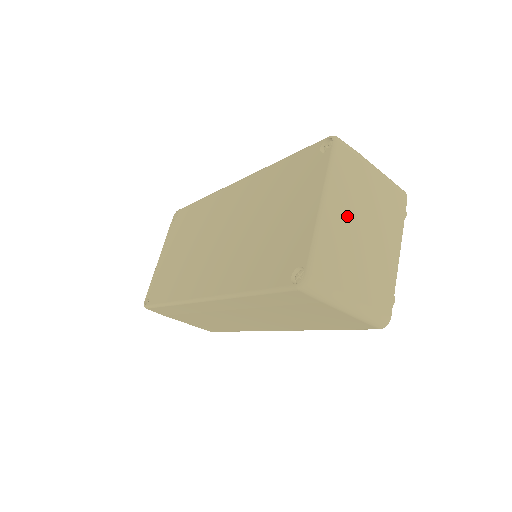
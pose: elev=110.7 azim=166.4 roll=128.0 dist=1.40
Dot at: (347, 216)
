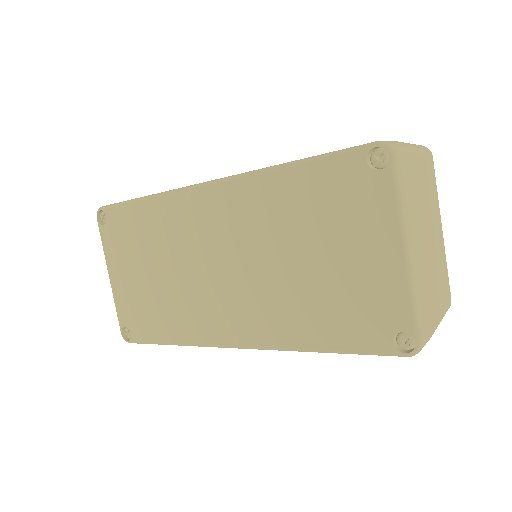
Dot at: (420, 240)
